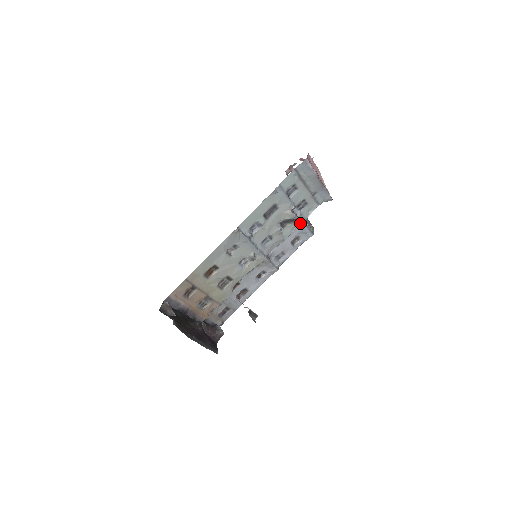
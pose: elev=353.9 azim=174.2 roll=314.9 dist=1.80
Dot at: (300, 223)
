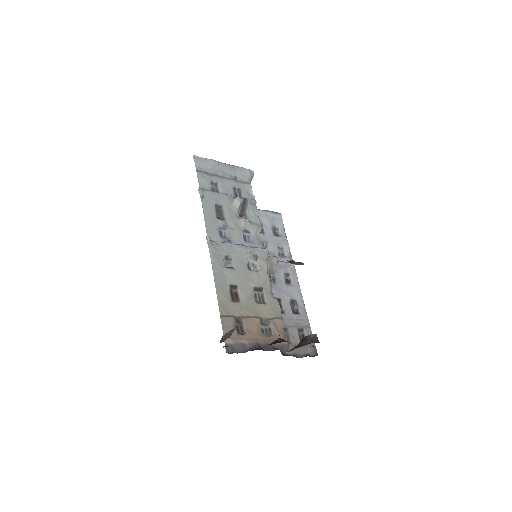
Dot at: (254, 205)
